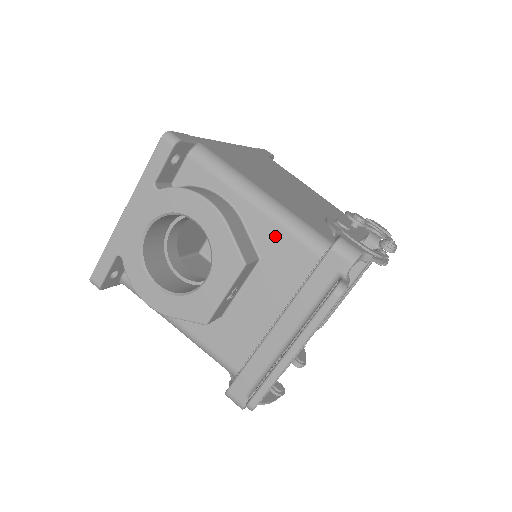
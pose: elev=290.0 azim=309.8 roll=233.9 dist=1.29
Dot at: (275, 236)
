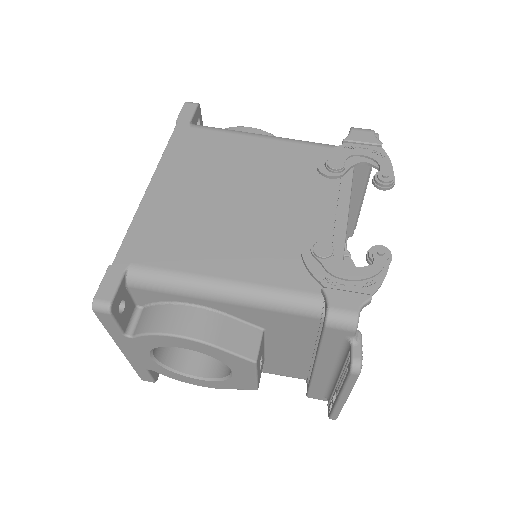
Dot at: (264, 315)
